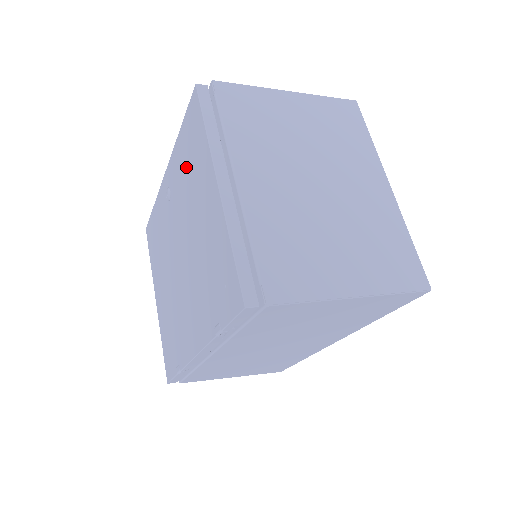
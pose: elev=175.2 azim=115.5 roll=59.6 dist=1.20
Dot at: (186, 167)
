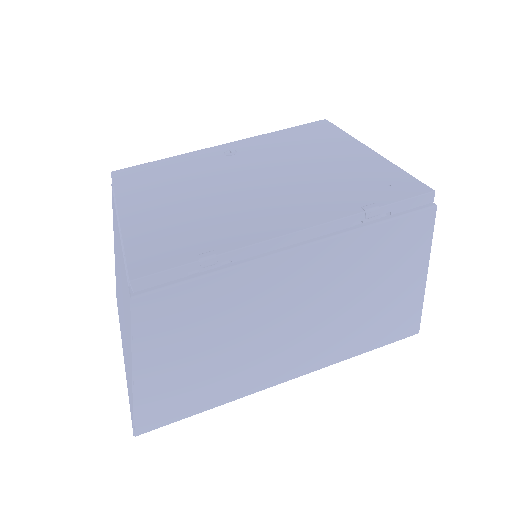
Dot at: (293, 142)
